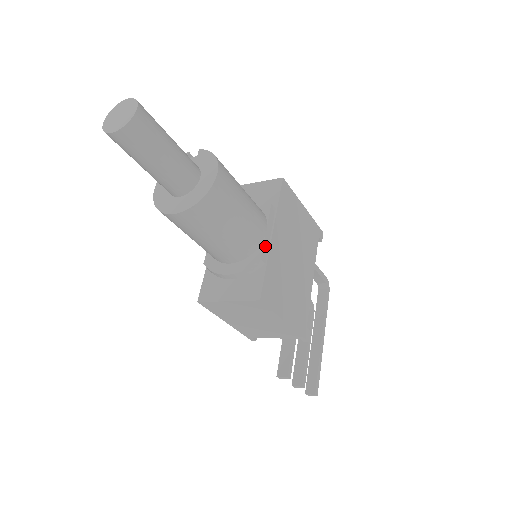
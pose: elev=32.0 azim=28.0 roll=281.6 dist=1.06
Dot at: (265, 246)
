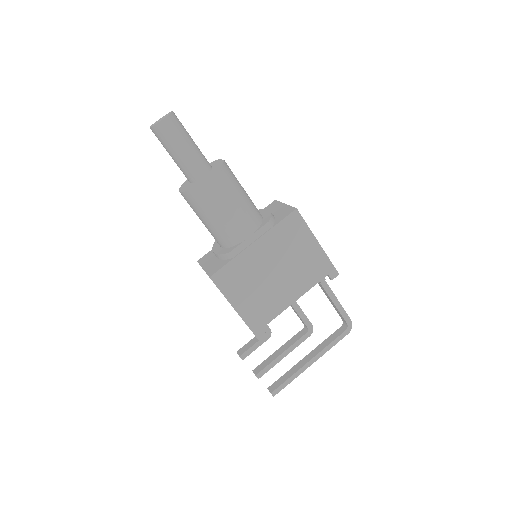
Dot at: (241, 246)
